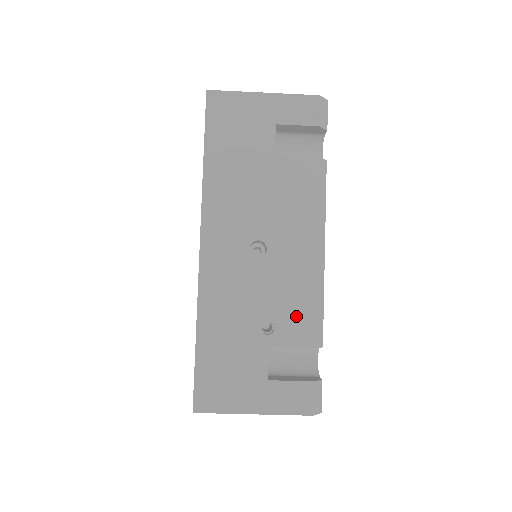
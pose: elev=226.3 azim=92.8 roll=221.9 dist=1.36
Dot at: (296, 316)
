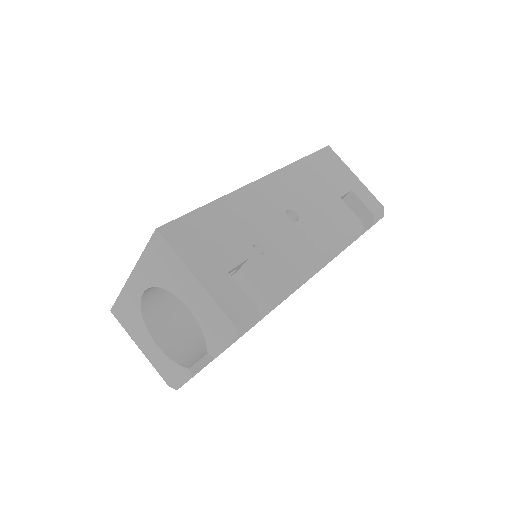
Dot at: (283, 265)
